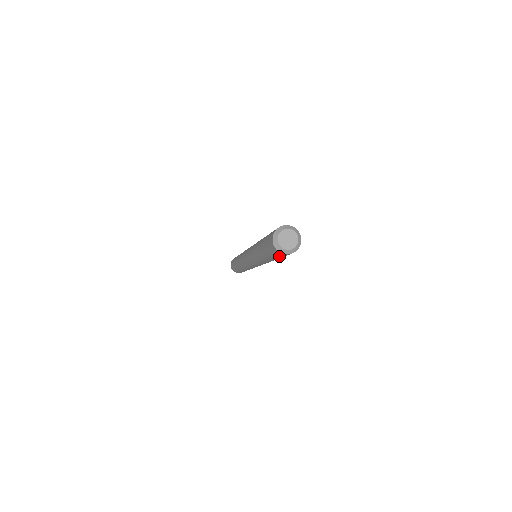
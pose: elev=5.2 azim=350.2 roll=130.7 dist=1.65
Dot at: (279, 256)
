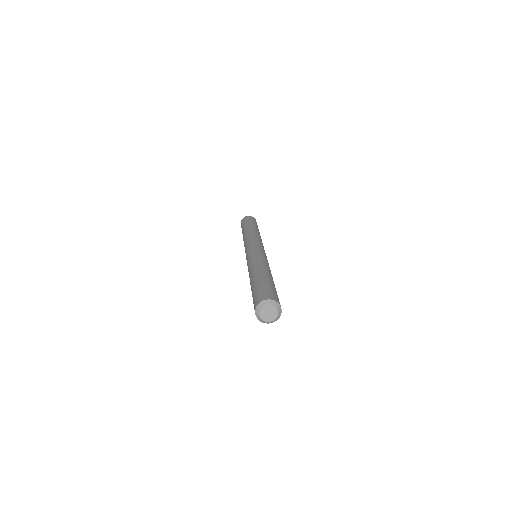
Dot at: occluded
